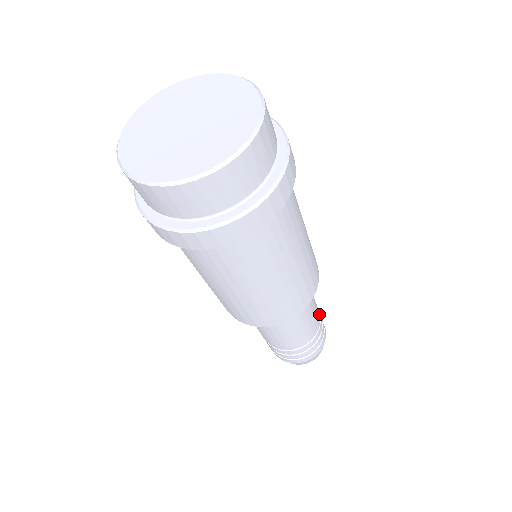
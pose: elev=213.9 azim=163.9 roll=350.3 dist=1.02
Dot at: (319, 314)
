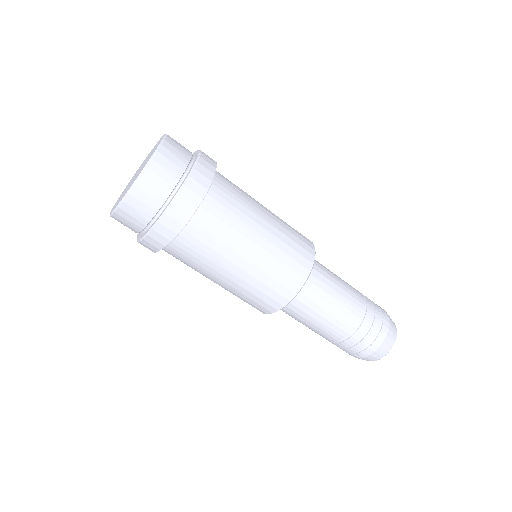
Dot at: (358, 291)
